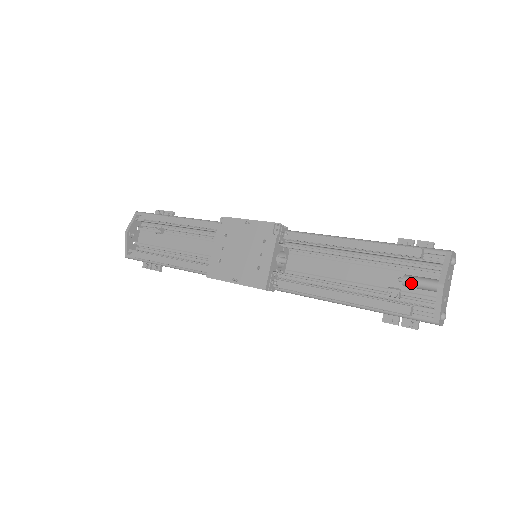
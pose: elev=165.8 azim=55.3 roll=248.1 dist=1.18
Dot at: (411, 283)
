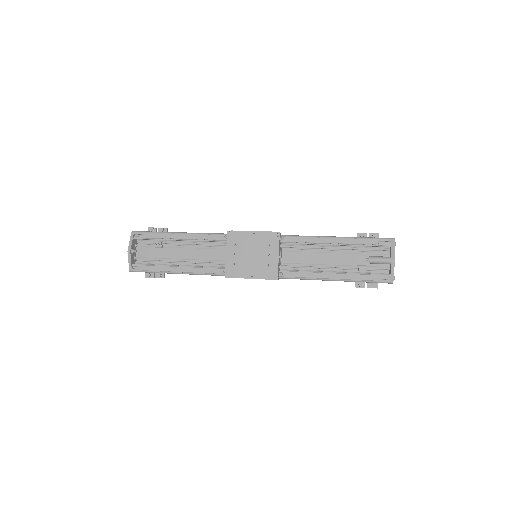
Dot at: (375, 261)
